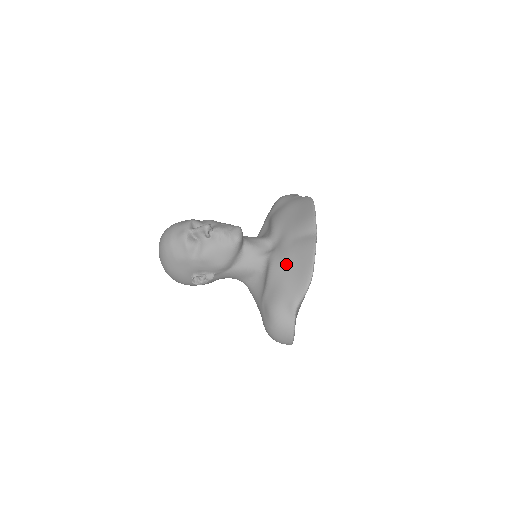
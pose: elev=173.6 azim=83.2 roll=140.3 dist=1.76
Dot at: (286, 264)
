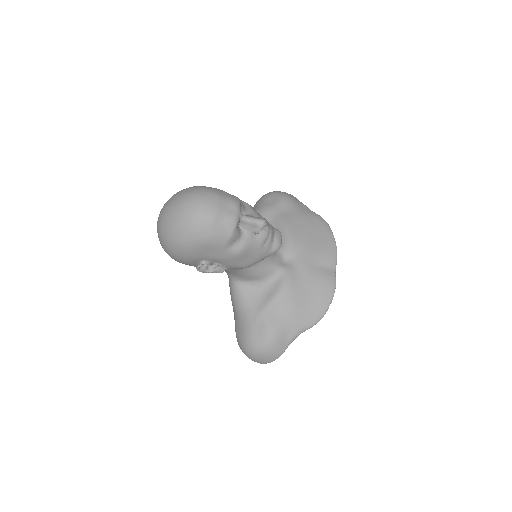
Dot at: (303, 290)
